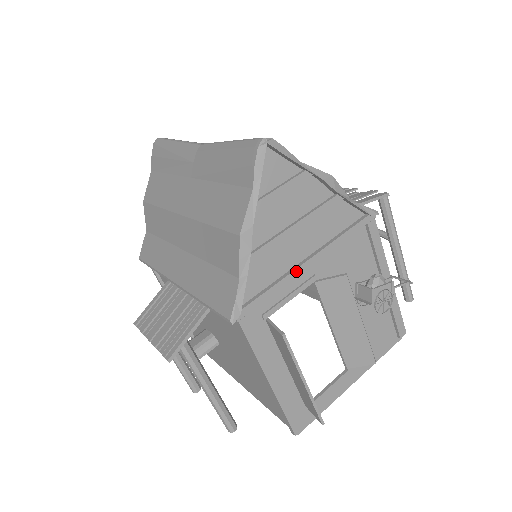
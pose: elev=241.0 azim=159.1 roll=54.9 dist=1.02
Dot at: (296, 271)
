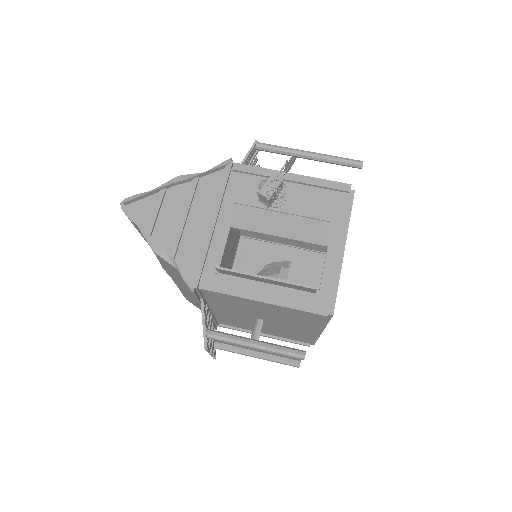
Dot at: (208, 234)
